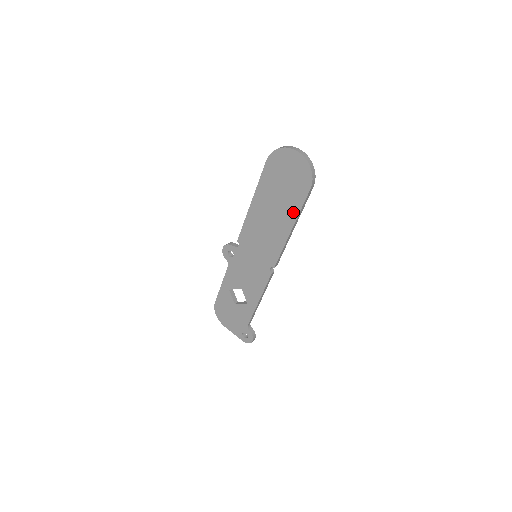
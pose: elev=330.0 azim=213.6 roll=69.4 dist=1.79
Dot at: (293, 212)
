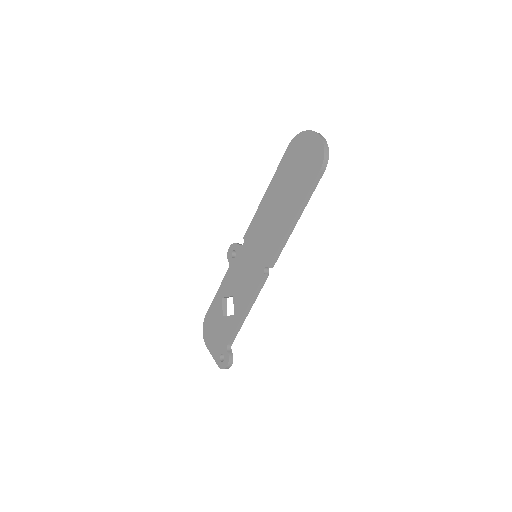
Dot at: (299, 199)
